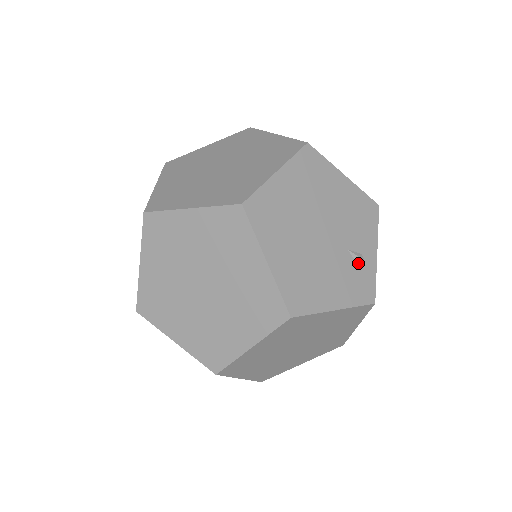
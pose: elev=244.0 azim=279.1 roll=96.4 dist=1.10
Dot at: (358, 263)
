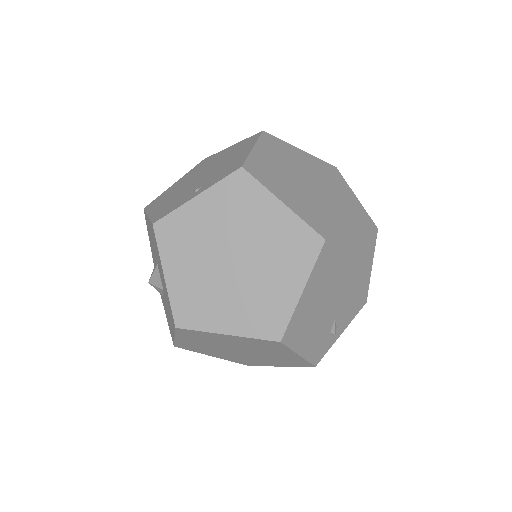
Dot at: (331, 332)
